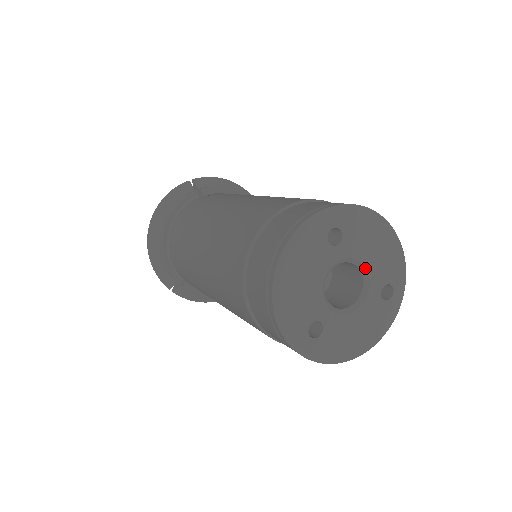
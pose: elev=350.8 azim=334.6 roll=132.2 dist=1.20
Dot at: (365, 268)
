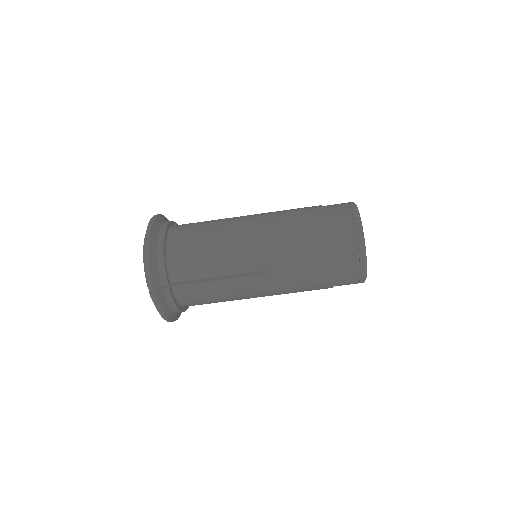
Dot at: occluded
